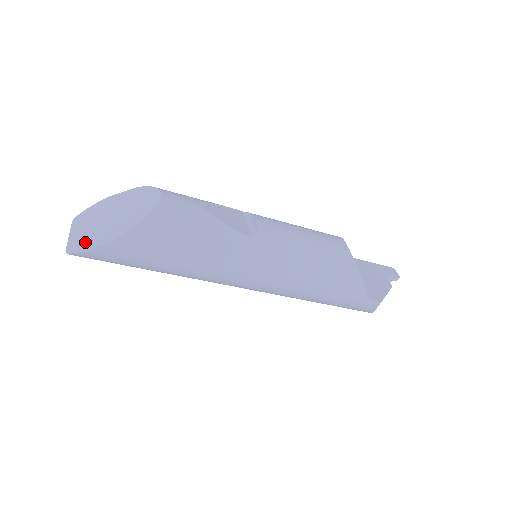
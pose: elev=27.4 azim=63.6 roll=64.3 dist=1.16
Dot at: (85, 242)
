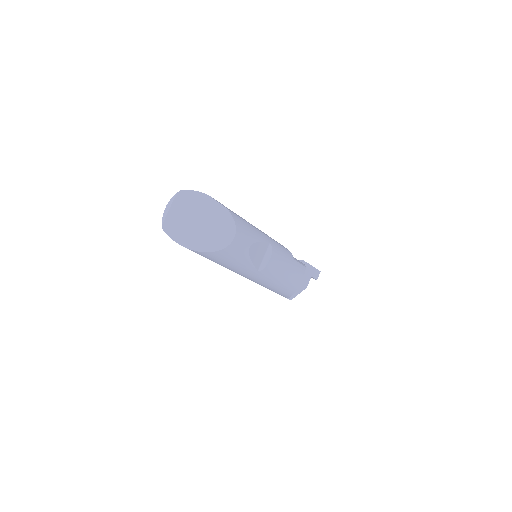
Dot at: (176, 231)
